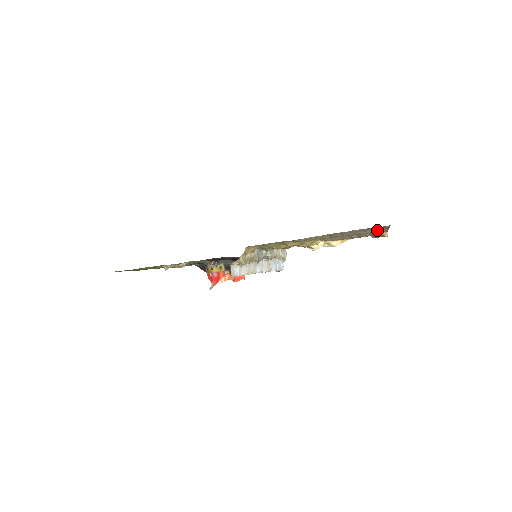
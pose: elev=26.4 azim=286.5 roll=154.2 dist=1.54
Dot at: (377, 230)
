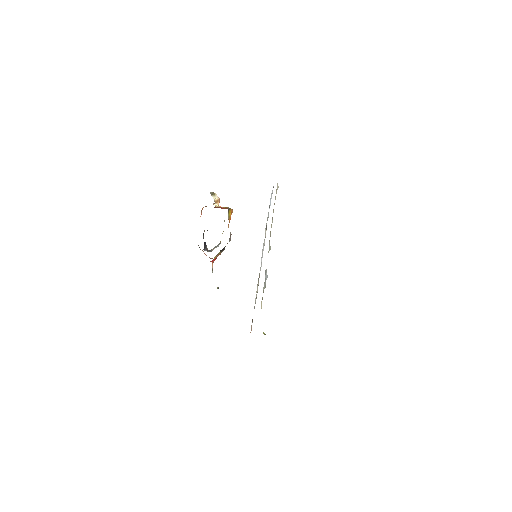
Dot at: occluded
